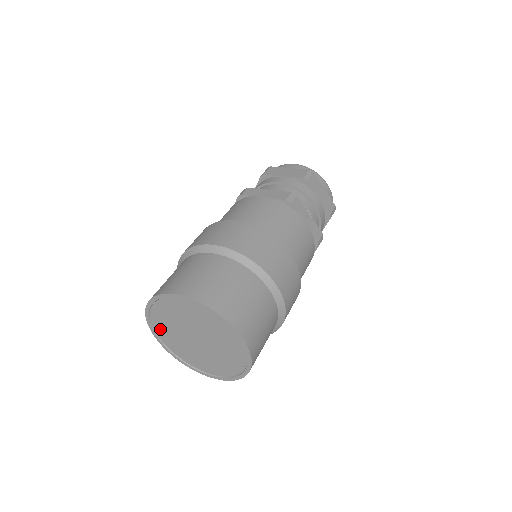
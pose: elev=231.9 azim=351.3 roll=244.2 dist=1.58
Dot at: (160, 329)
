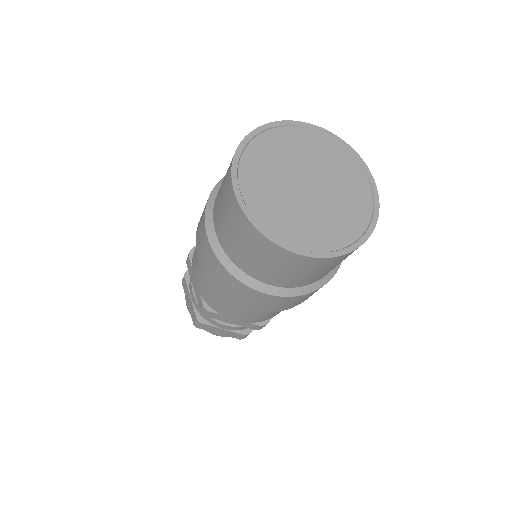
Dot at: (272, 222)
